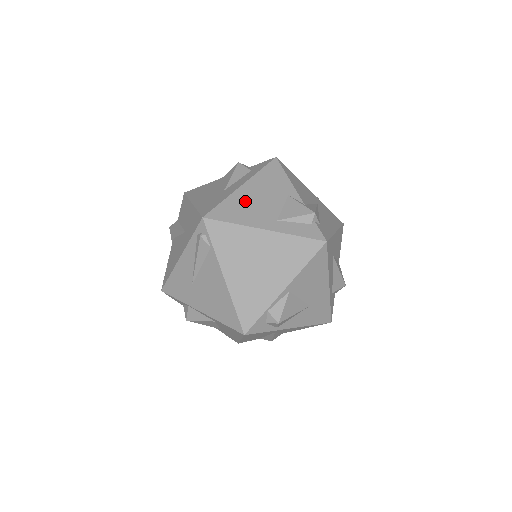
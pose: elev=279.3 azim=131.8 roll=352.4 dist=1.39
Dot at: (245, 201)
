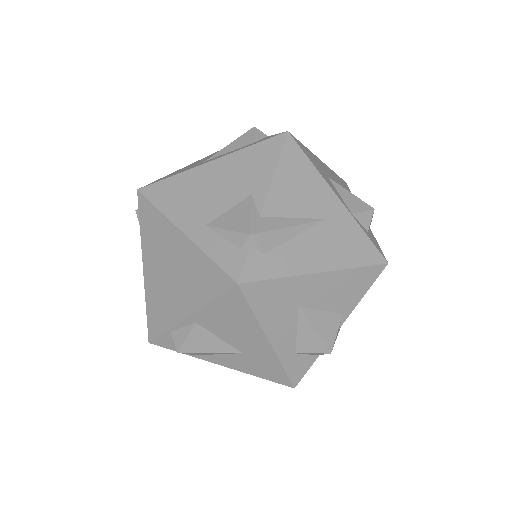
Dot at: (195, 184)
